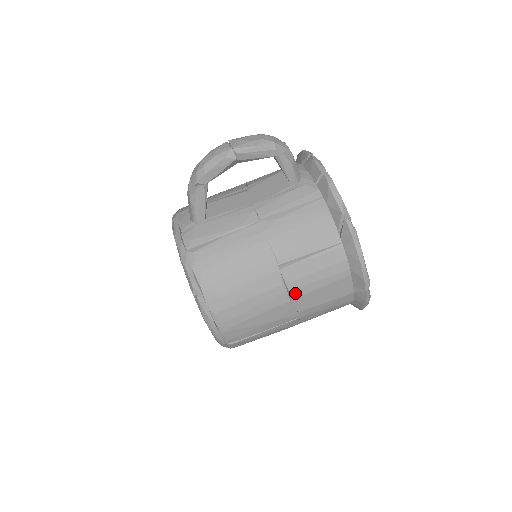
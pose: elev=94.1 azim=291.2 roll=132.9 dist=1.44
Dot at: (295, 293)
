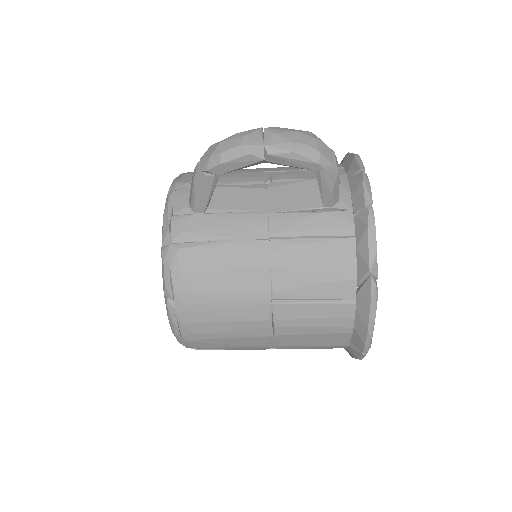
Dot at: (281, 331)
